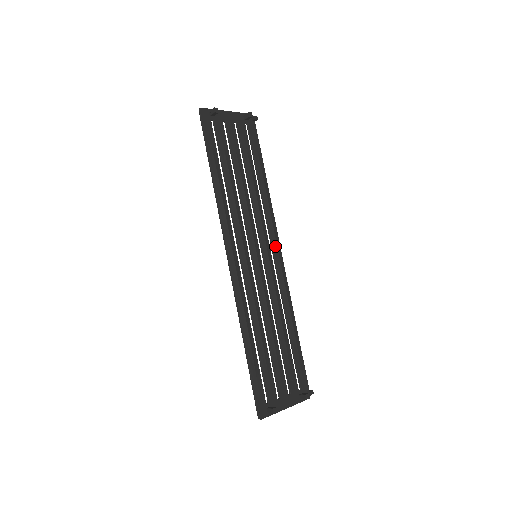
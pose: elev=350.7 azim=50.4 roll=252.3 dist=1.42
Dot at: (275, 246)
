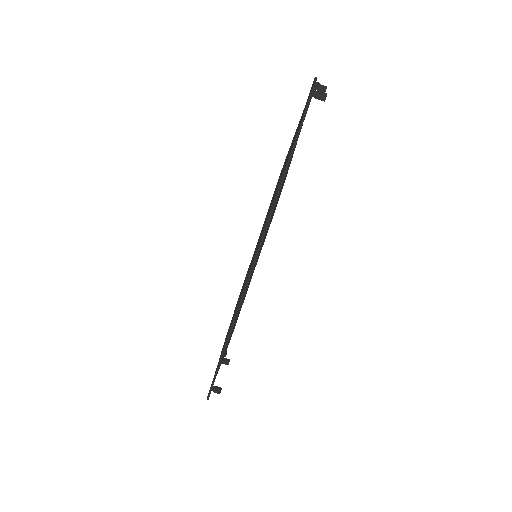
Dot at: occluded
